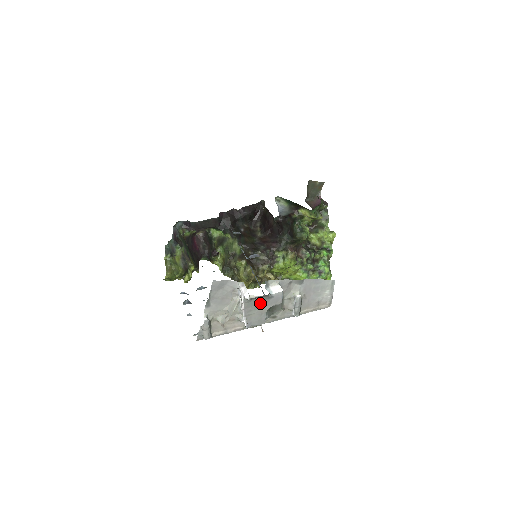
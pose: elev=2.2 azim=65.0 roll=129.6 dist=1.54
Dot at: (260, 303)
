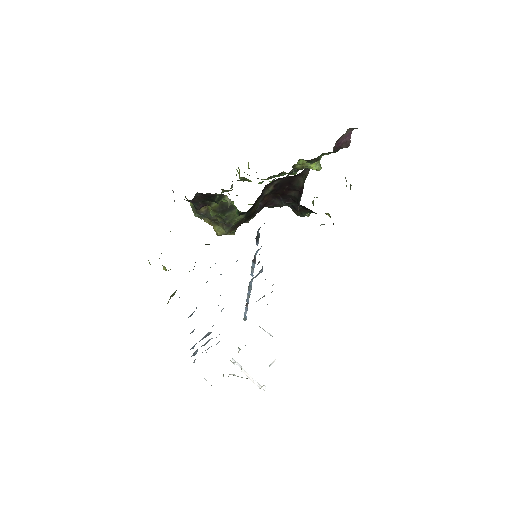
Dot at: occluded
